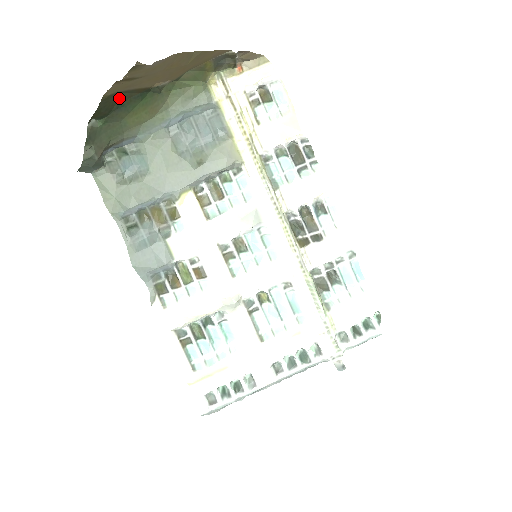
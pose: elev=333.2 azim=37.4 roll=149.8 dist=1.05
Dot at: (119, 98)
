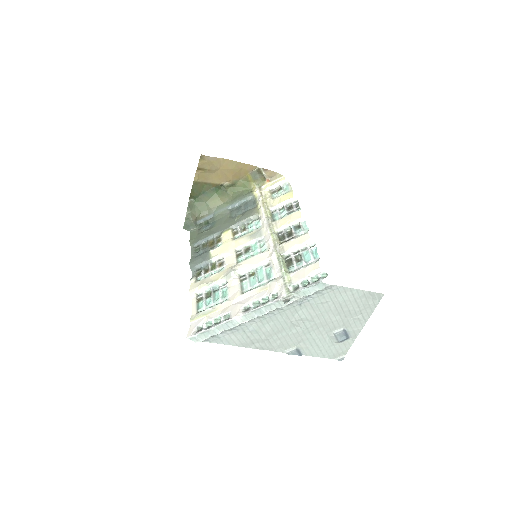
Dot at: (204, 187)
